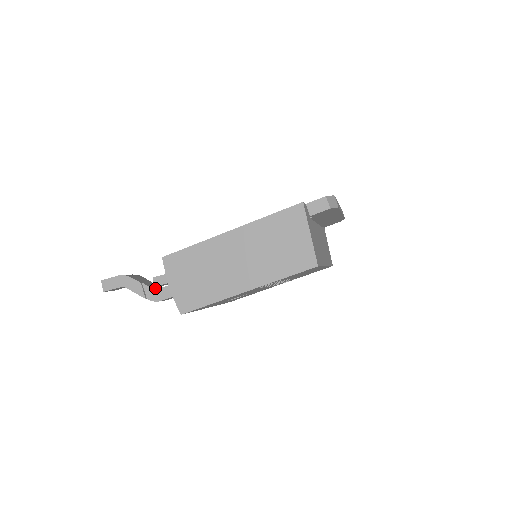
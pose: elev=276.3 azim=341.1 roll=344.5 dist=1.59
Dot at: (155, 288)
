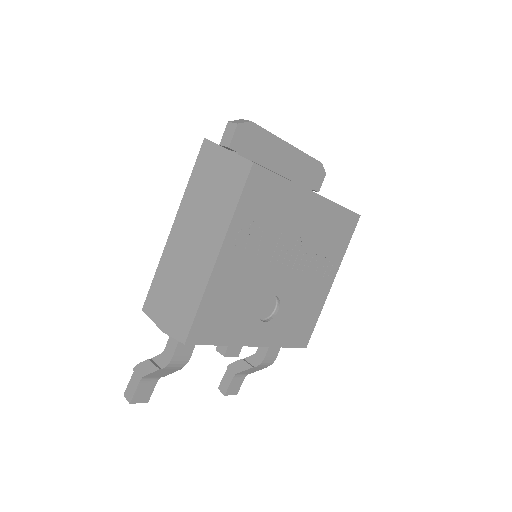
Dot at: occluded
